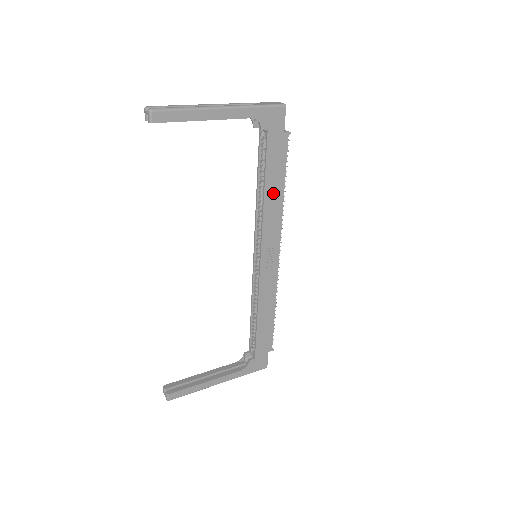
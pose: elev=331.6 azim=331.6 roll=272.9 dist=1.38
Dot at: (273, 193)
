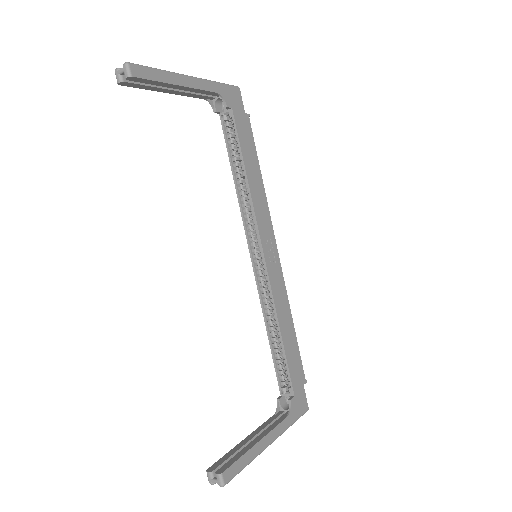
Dot at: (253, 176)
